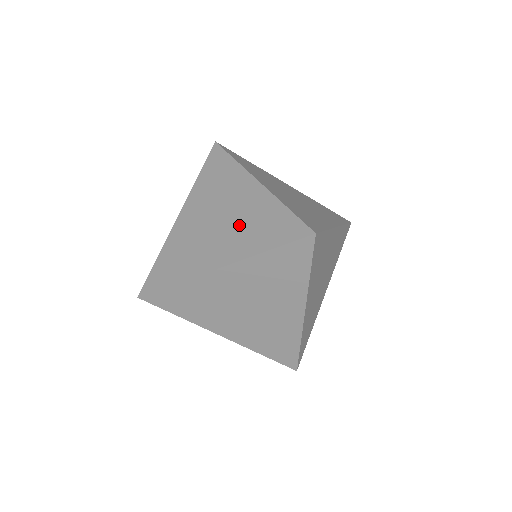
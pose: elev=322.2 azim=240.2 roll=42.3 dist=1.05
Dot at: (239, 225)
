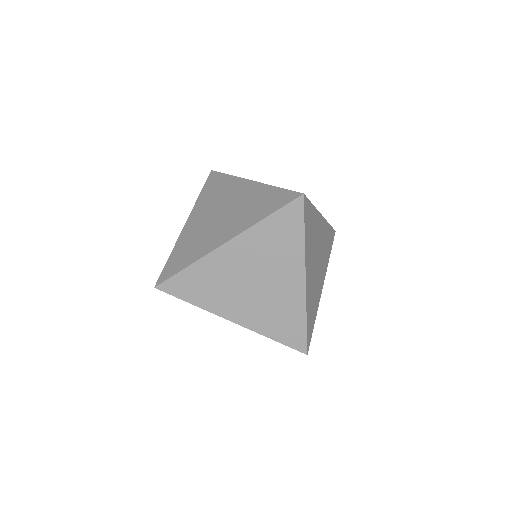
Dot at: (239, 211)
